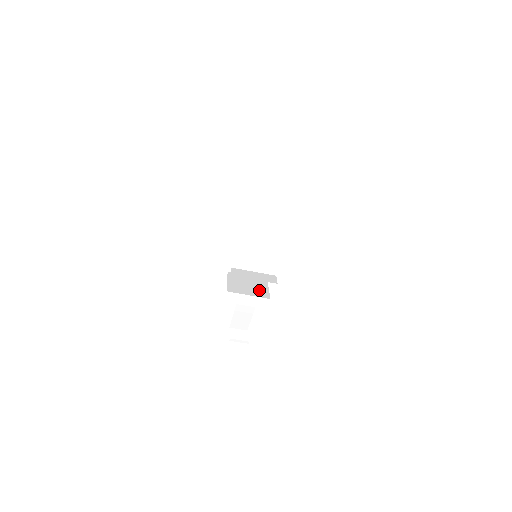
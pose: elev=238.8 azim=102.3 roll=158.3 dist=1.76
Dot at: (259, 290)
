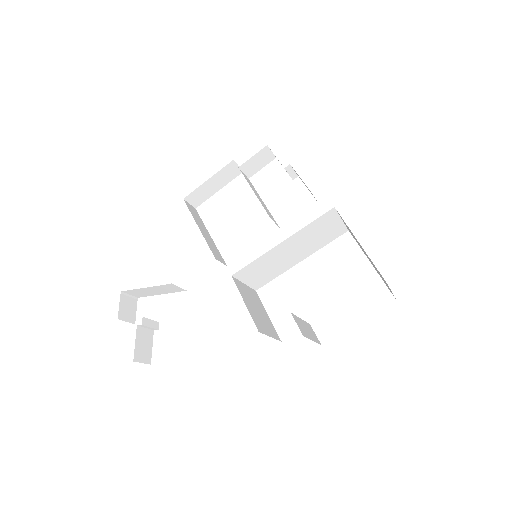
Dot at: (268, 322)
